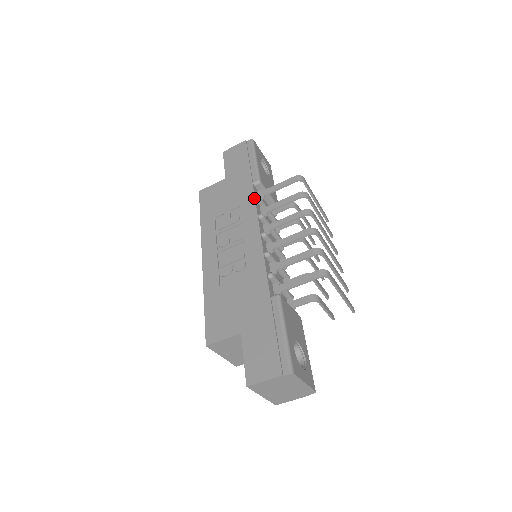
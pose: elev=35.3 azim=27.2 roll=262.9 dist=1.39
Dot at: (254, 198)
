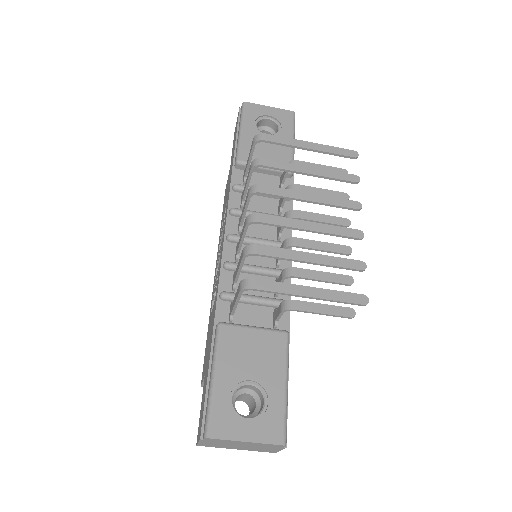
Dot at: (229, 189)
